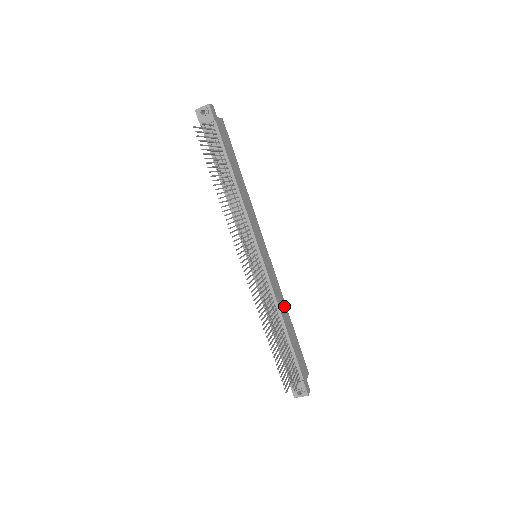
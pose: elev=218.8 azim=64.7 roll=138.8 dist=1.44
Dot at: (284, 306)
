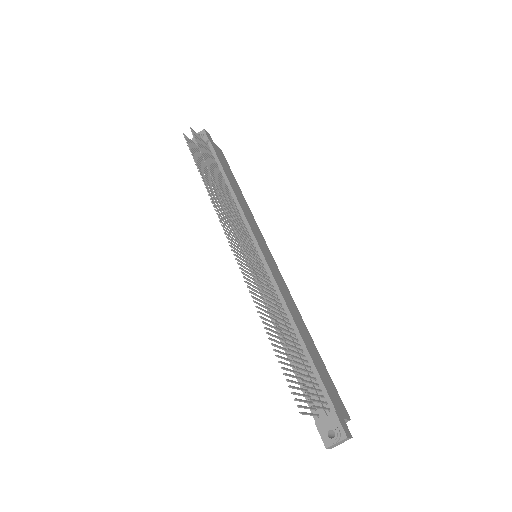
Dot at: (299, 317)
